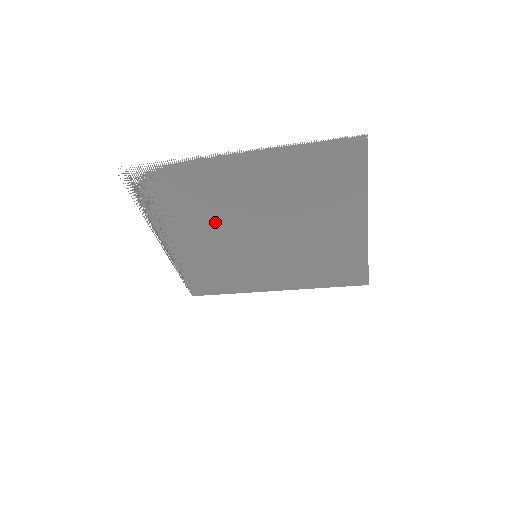
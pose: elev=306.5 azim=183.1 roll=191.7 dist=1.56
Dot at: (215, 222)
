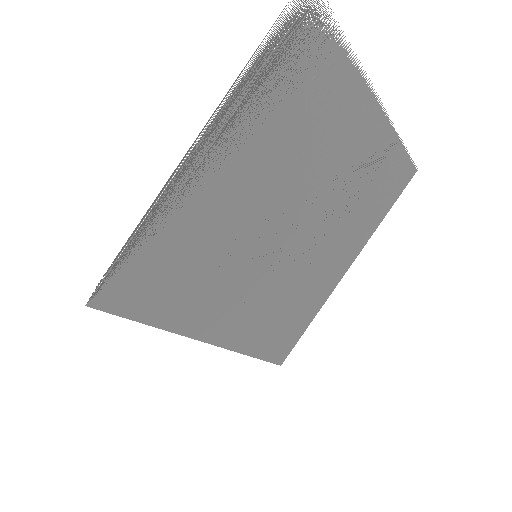
Dot at: (284, 165)
